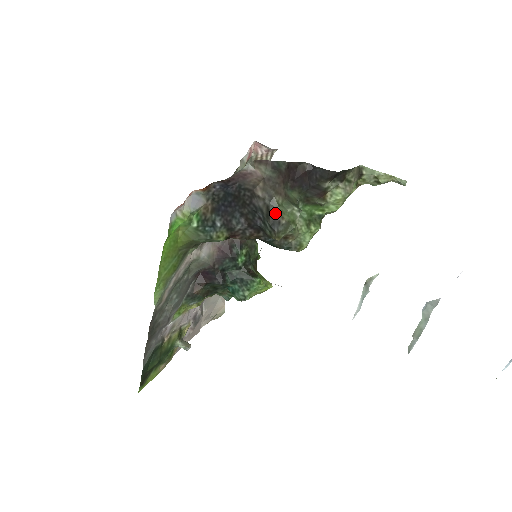
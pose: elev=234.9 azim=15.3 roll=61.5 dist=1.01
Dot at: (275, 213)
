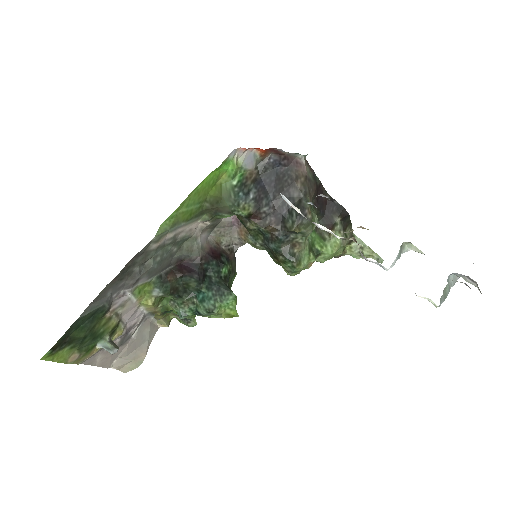
Dot at: (305, 206)
